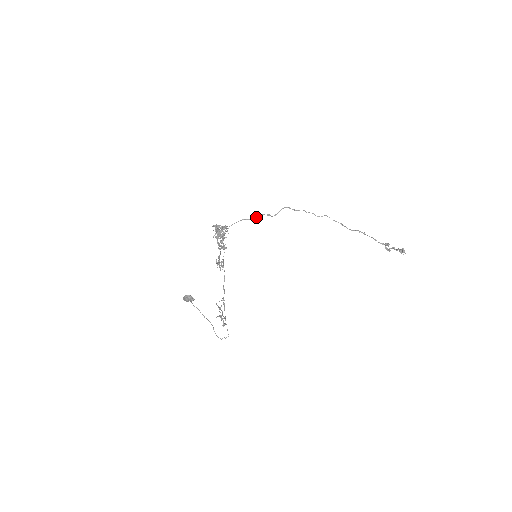
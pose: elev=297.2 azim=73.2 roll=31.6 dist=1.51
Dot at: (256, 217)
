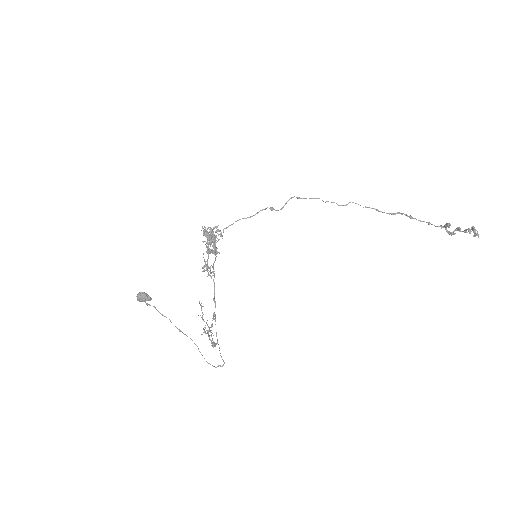
Dot at: (256, 213)
